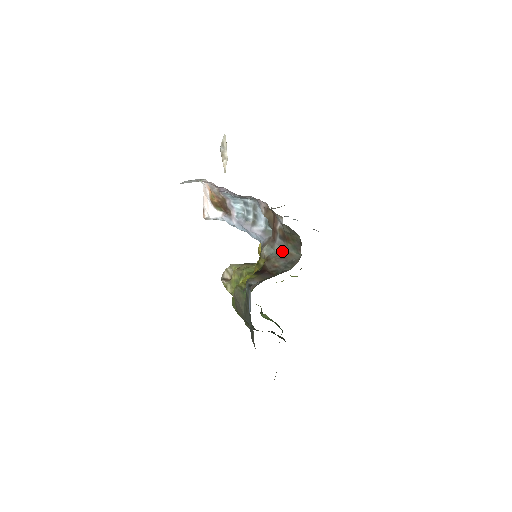
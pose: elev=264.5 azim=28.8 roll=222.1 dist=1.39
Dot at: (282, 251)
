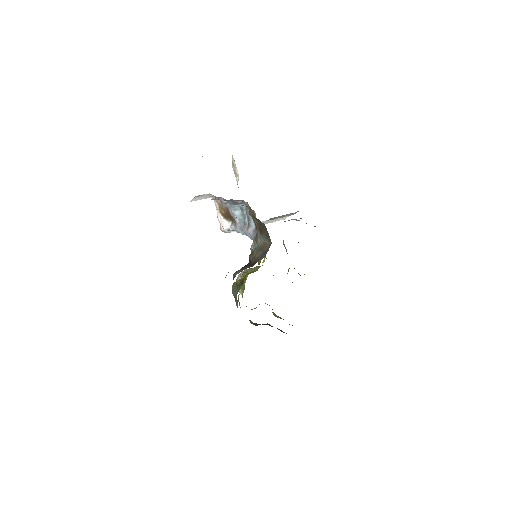
Dot at: (261, 243)
